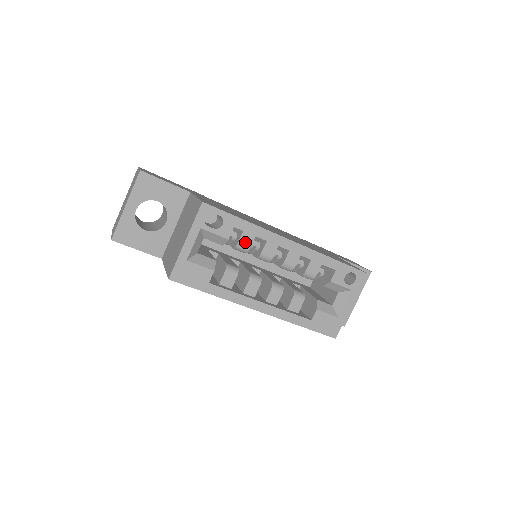
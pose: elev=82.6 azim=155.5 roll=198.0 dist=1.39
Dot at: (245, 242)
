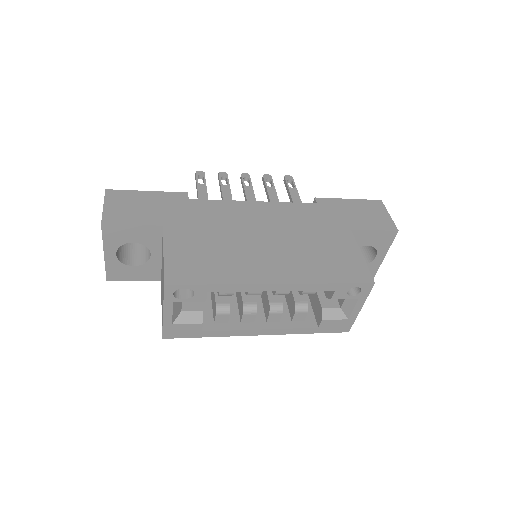
Dot at: occluded
